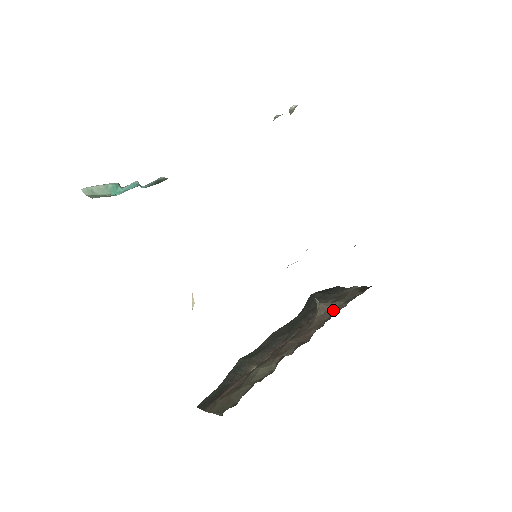
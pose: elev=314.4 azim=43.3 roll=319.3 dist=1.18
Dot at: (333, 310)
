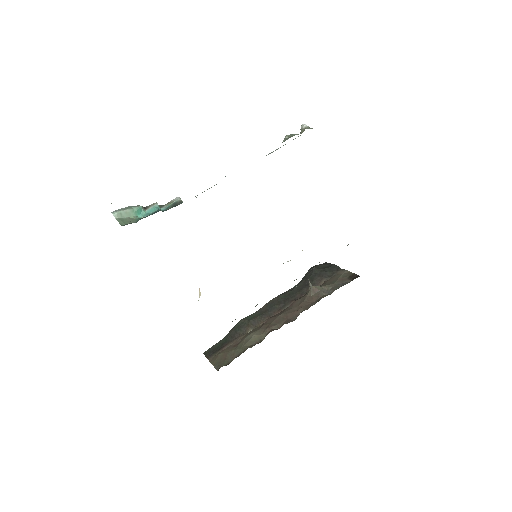
Dot at: (321, 294)
